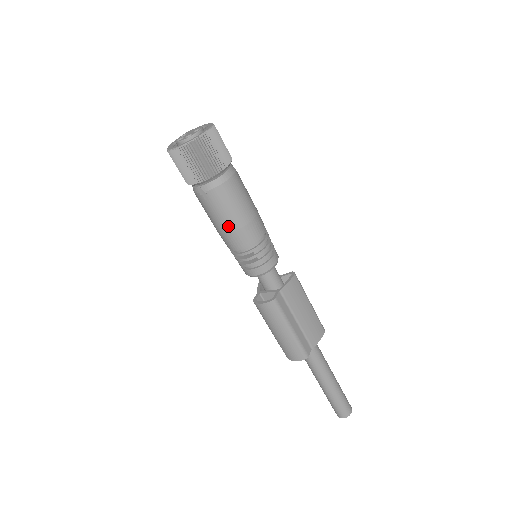
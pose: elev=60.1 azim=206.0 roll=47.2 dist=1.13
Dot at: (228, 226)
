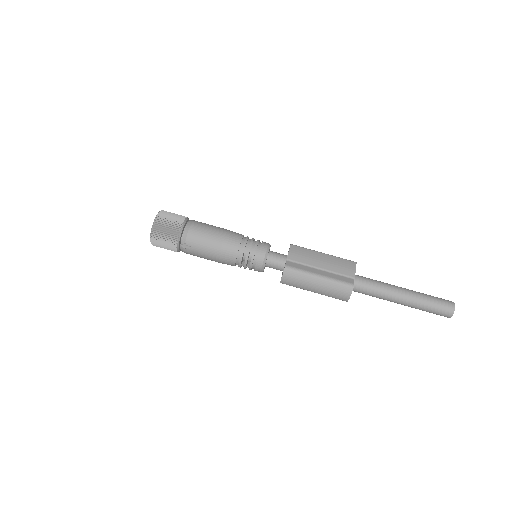
Dot at: (215, 250)
